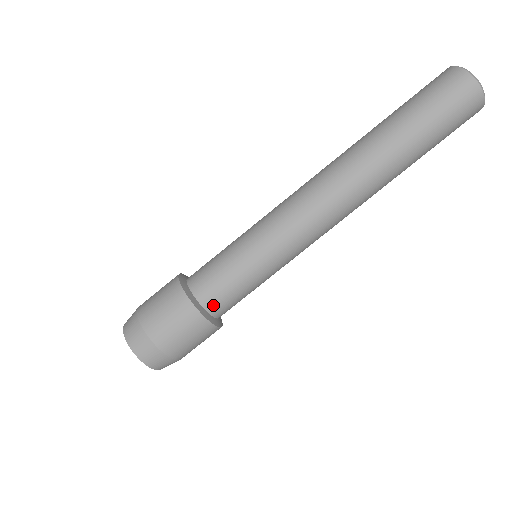
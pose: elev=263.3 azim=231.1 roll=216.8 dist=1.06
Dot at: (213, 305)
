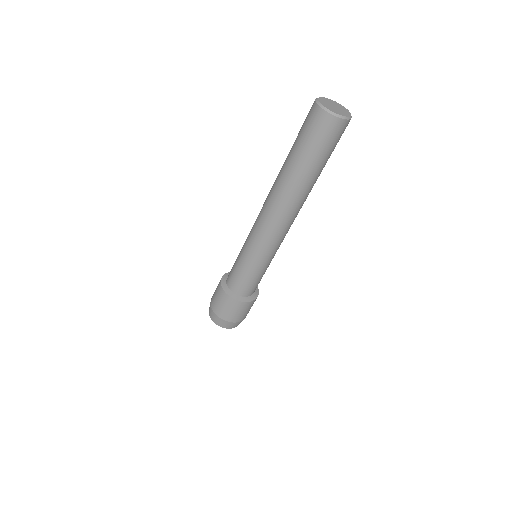
Dot at: (250, 293)
